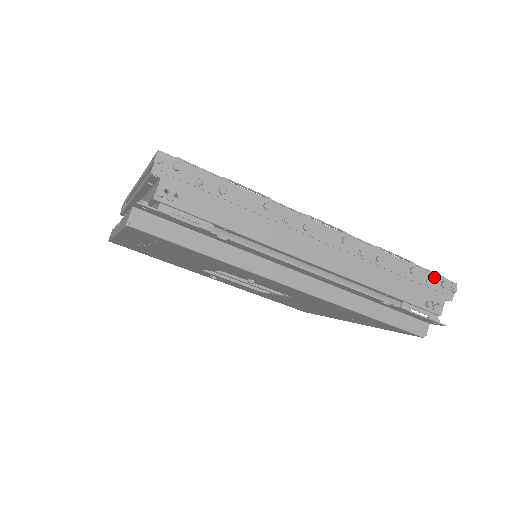
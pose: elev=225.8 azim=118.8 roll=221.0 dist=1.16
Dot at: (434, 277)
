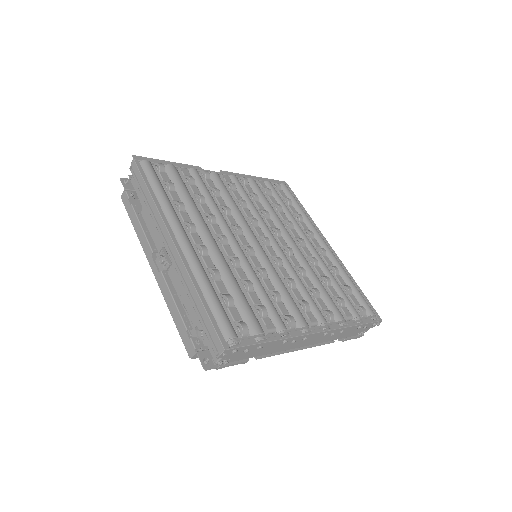
Dot at: (370, 324)
